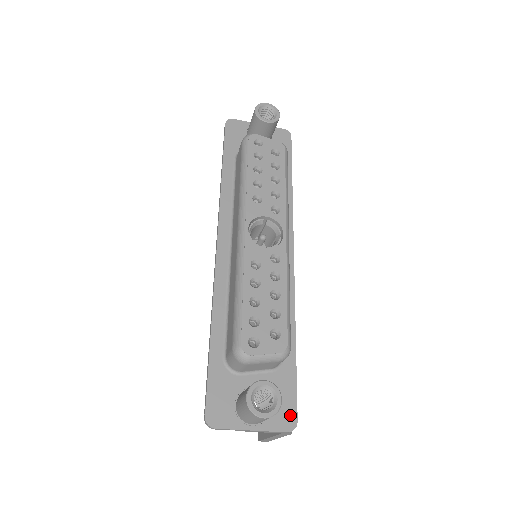
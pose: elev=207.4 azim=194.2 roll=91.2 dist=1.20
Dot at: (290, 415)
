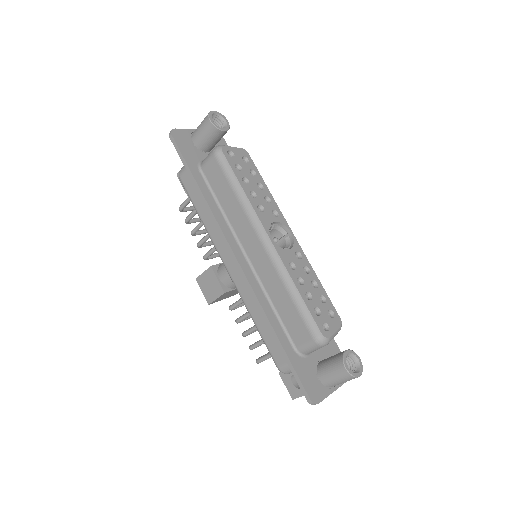
Dot at: occluded
